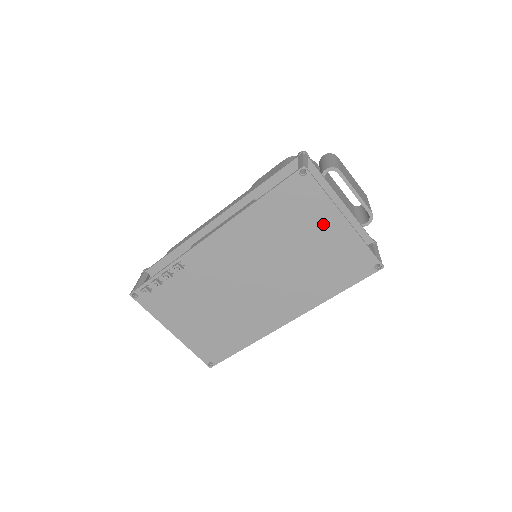
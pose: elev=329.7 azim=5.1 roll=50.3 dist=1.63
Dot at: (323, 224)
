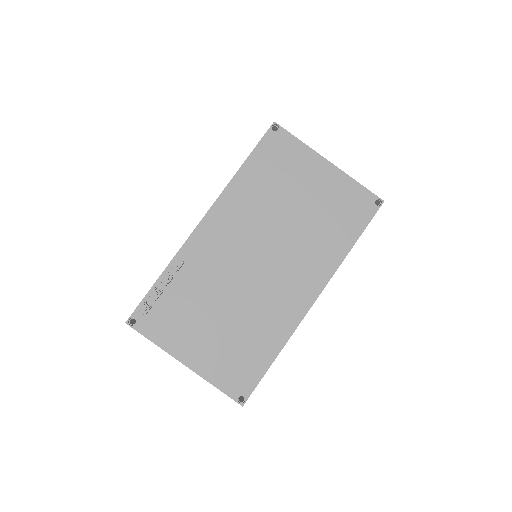
Dot at: (310, 172)
